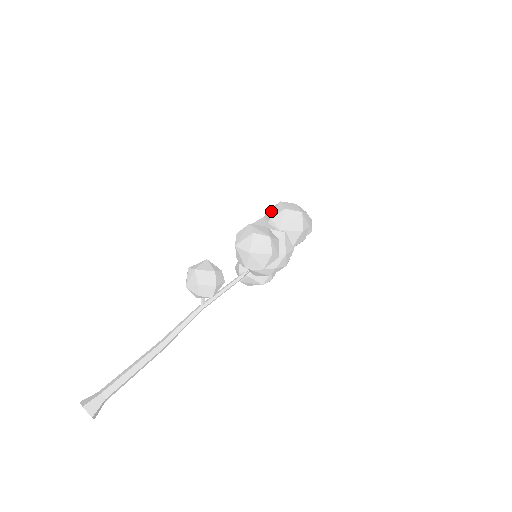
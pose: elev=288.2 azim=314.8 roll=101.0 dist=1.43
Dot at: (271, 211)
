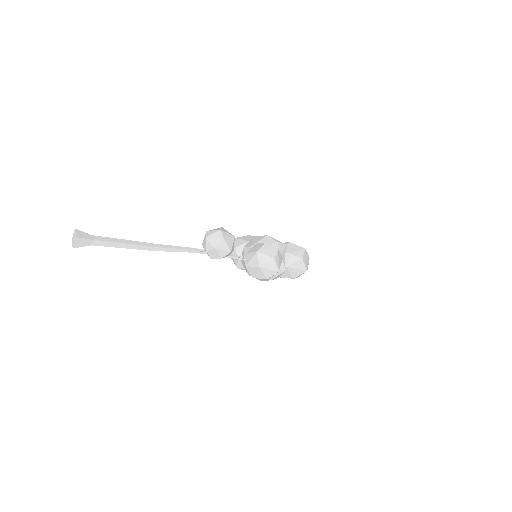
Dot at: (295, 247)
